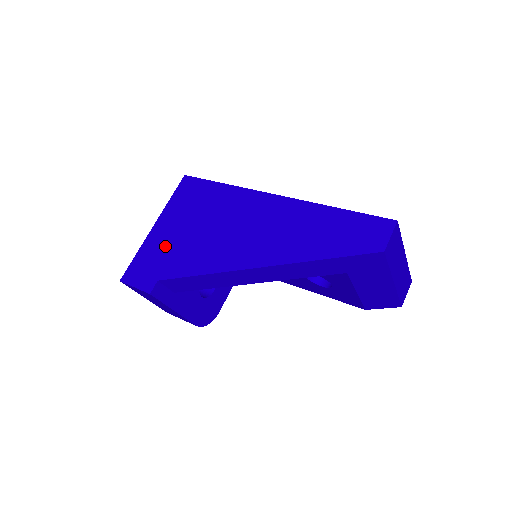
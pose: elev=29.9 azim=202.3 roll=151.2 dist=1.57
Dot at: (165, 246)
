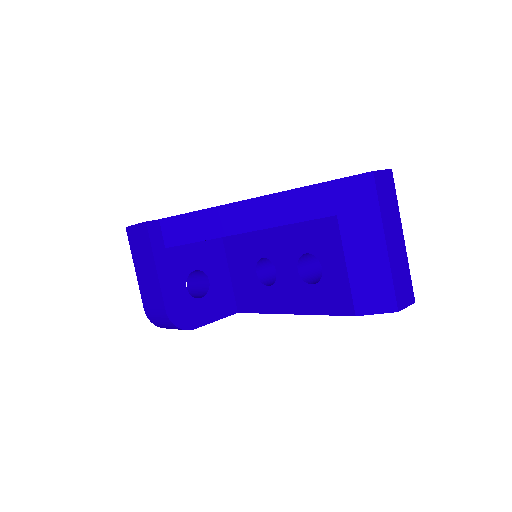
Dot at: occluded
